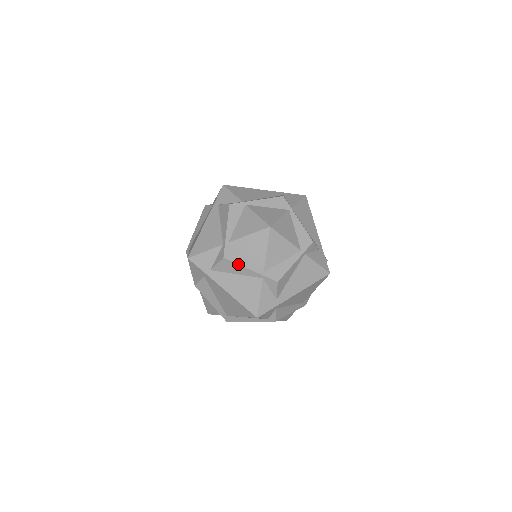
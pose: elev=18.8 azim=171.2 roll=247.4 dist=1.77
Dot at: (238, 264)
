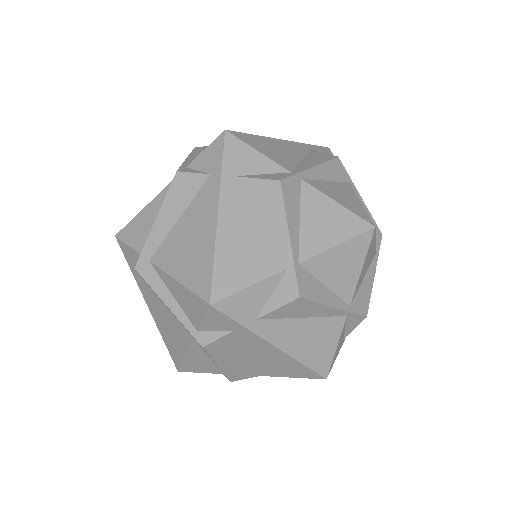
Dot at: (320, 303)
